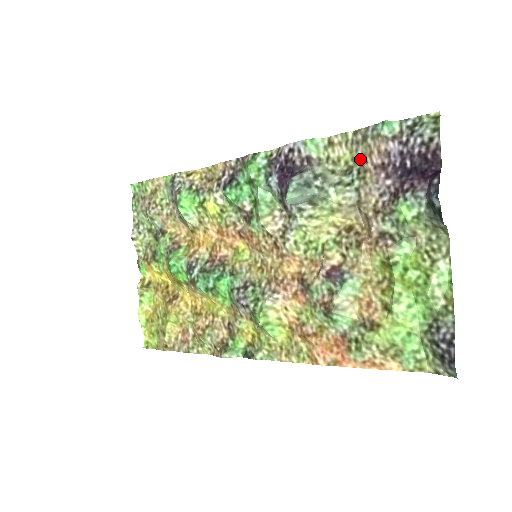
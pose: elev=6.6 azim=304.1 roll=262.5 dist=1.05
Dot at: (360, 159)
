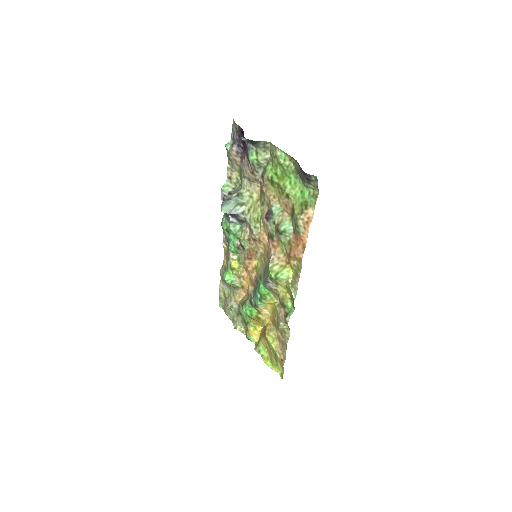
Dot at: (238, 168)
